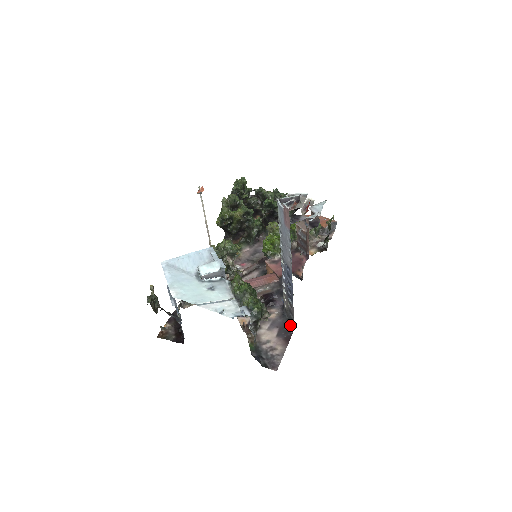
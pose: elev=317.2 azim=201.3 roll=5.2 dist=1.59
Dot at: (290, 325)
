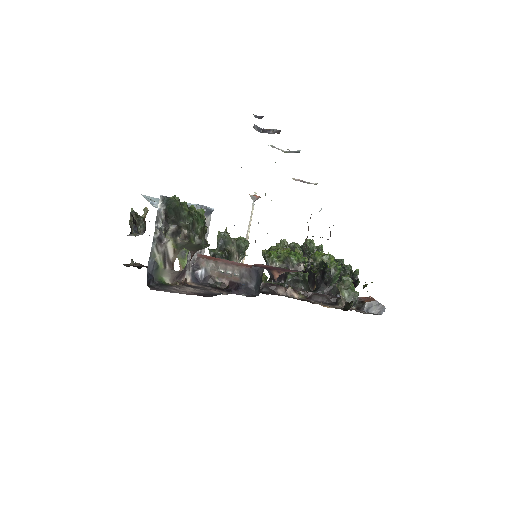
Dot at: occluded
